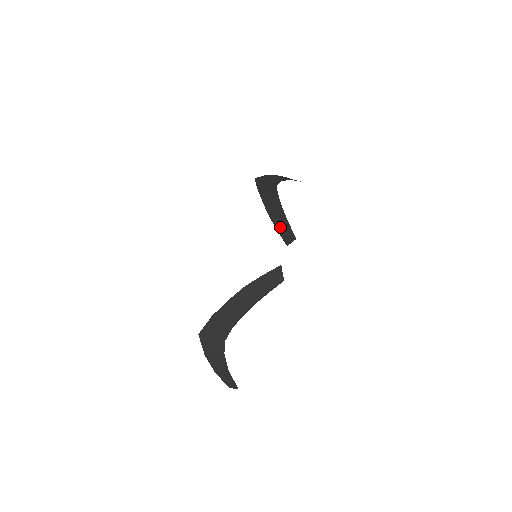
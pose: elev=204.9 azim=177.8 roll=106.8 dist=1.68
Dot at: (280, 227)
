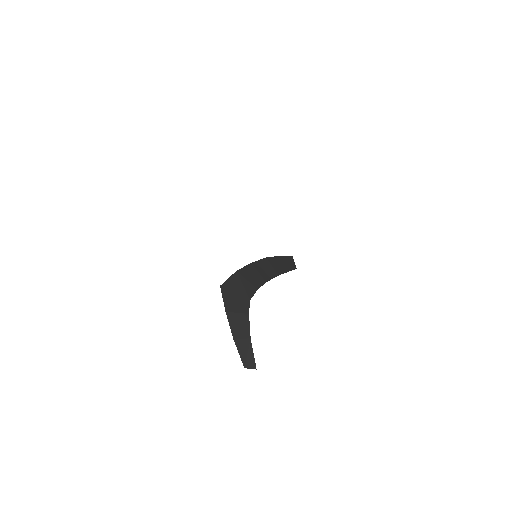
Dot at: occluded
